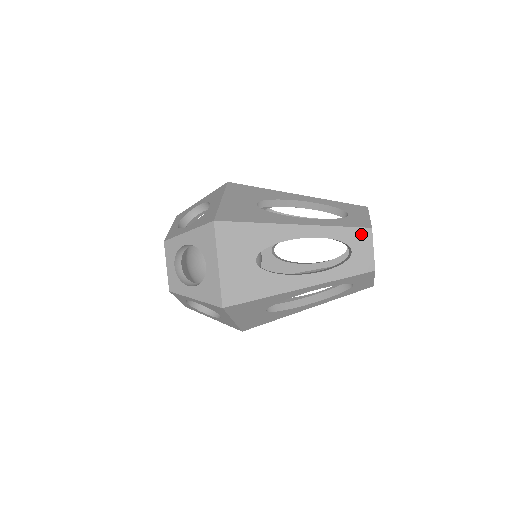
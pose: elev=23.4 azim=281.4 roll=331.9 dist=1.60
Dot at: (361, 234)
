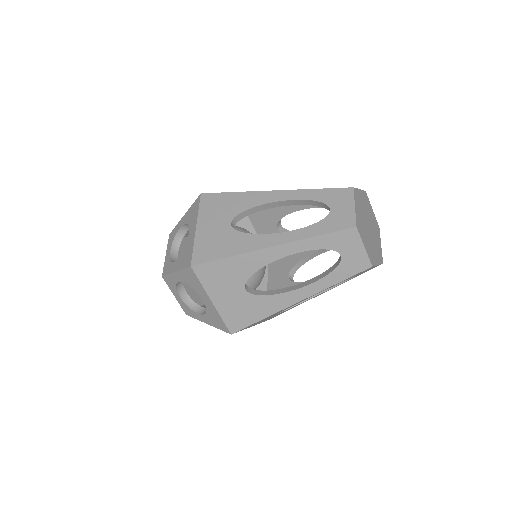
Dot at: (341, 194)
